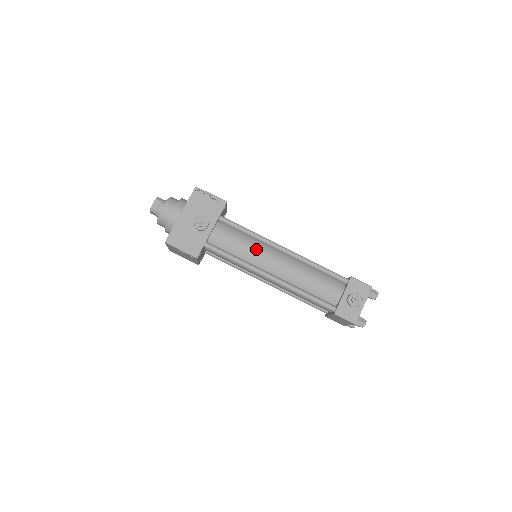
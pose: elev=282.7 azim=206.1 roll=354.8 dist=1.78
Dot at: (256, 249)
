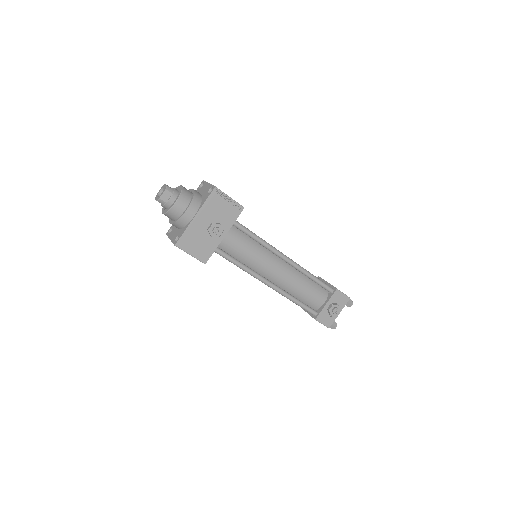
Dot at: (262, 257)
